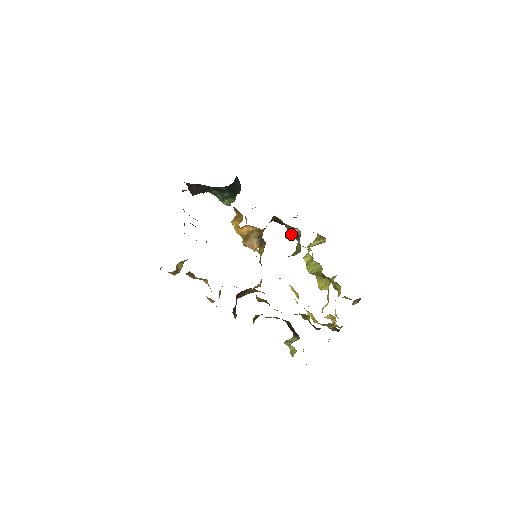
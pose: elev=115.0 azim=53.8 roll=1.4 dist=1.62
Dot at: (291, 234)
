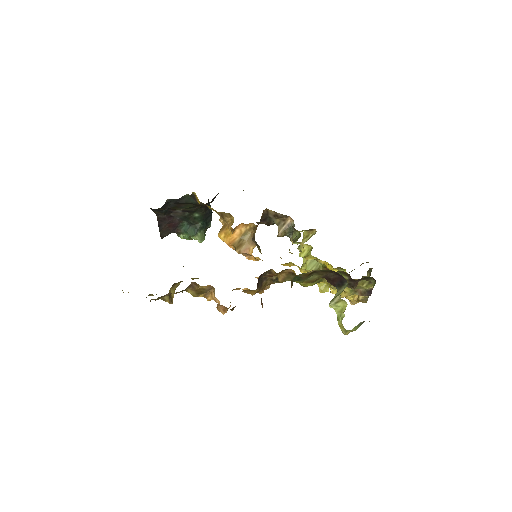
Dot at: (283, 229)
